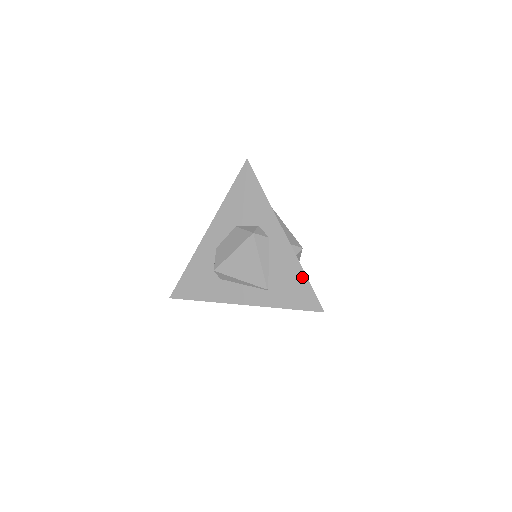
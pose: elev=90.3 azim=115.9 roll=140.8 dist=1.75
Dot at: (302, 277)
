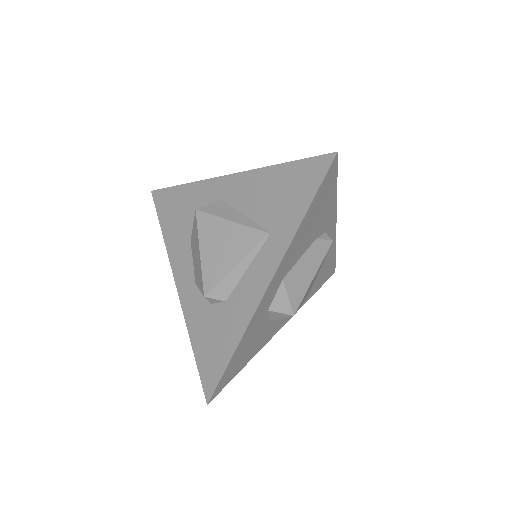
Dot at: (280, 171)
